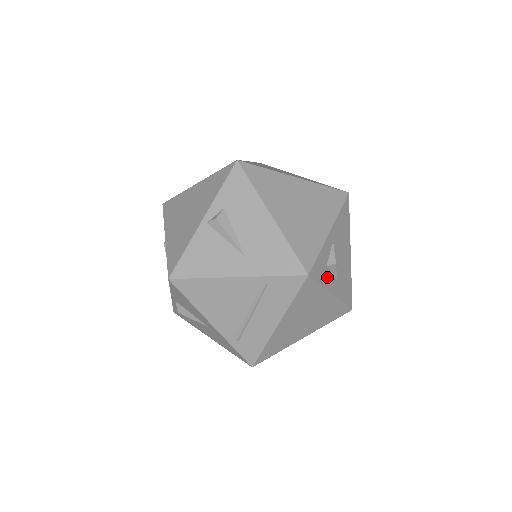
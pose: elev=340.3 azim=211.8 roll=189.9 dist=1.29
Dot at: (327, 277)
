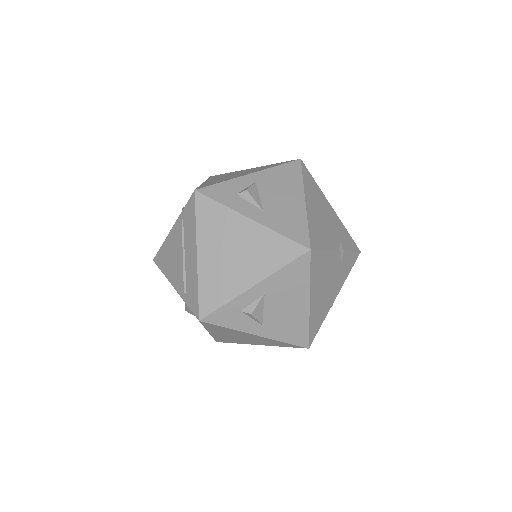
Dot at: (238, 202)
